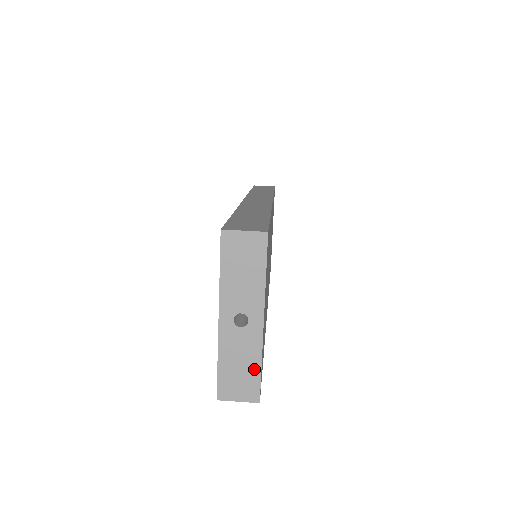
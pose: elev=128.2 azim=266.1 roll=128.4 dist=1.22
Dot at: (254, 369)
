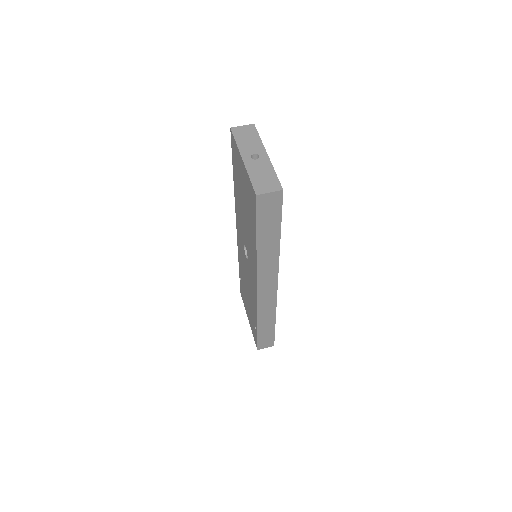
Dot at: (272, 175)
